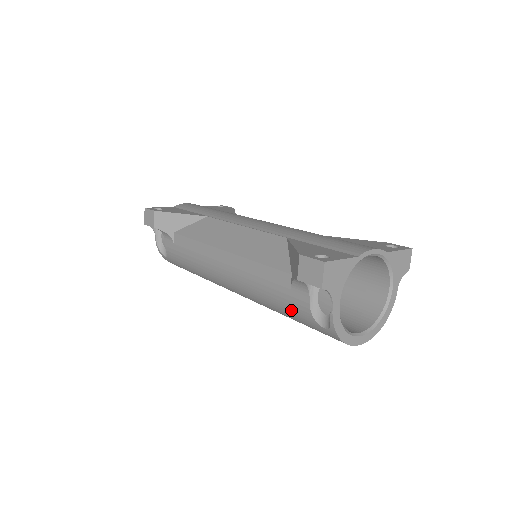
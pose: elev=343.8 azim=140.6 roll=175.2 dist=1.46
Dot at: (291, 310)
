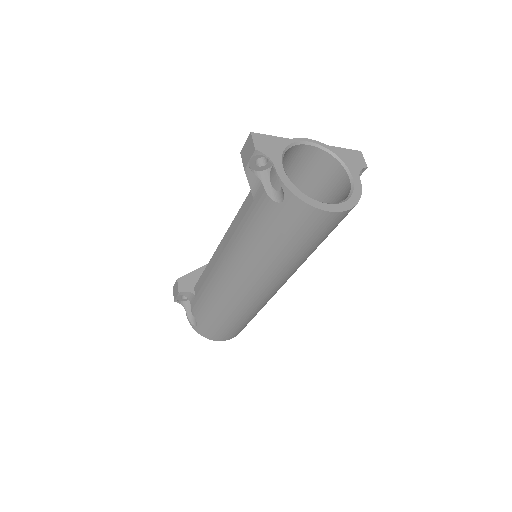
Dot at: (262, 221)
